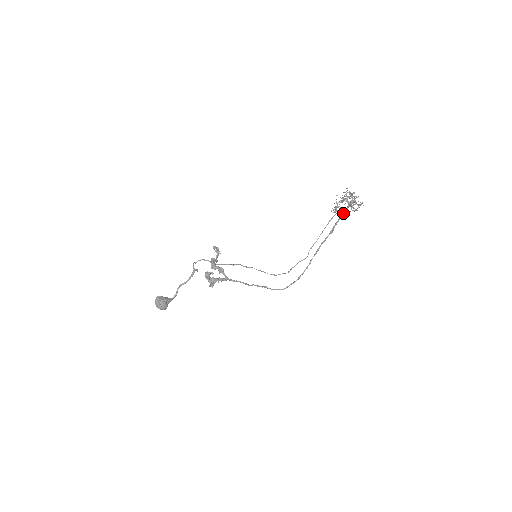
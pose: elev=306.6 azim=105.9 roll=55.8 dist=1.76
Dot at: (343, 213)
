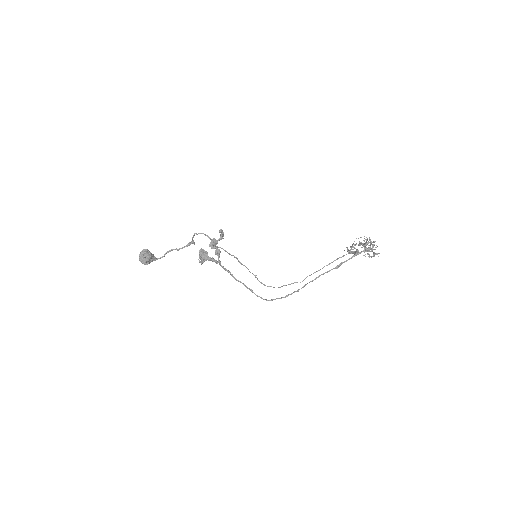
Dot at: (356, 255)
